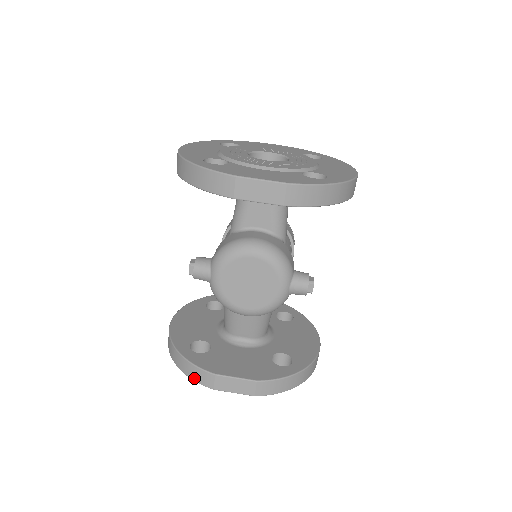
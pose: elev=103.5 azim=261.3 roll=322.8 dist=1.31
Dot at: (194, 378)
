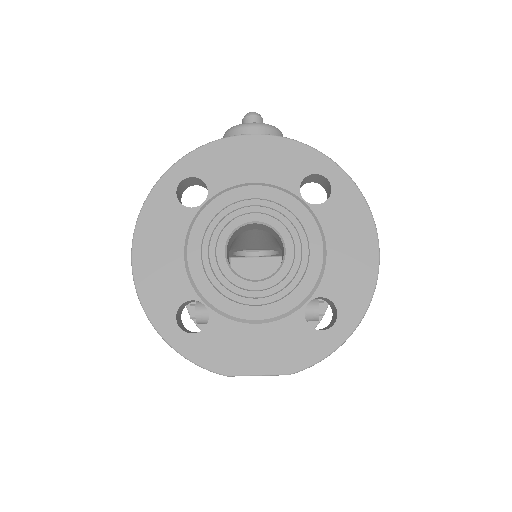
Dot at: occluded
